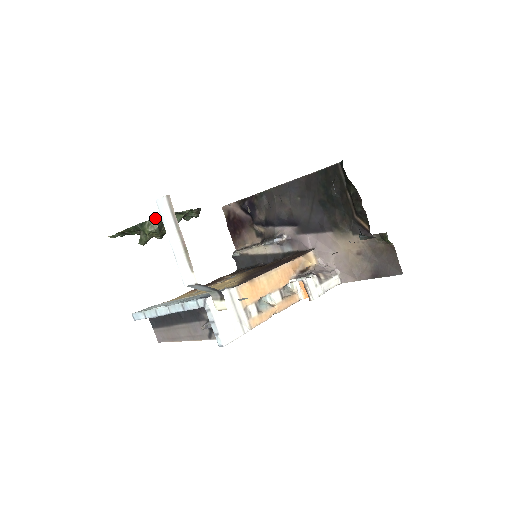
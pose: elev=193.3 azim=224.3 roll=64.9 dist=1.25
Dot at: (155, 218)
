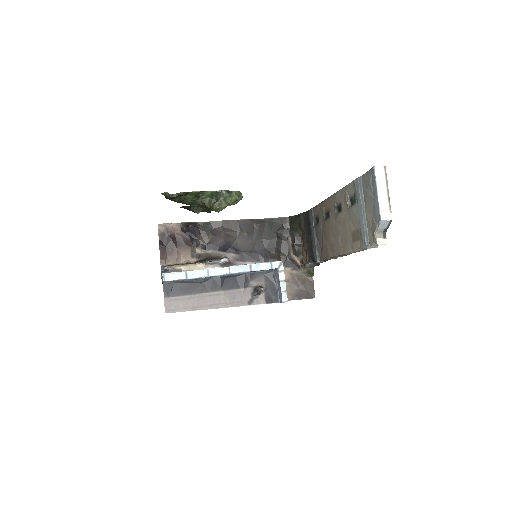
Dot at: (238, 192)
